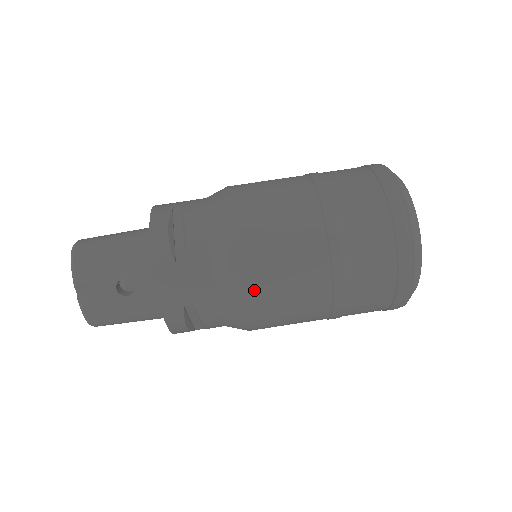
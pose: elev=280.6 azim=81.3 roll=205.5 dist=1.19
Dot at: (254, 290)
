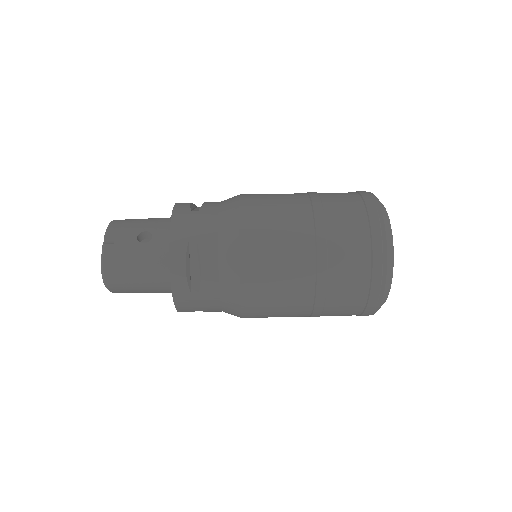
Dot at: (249, 225)
